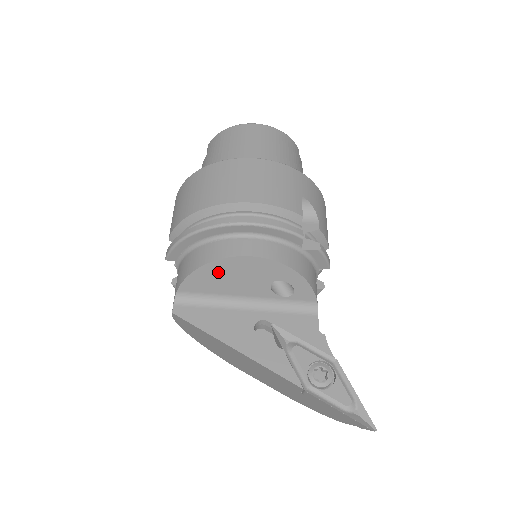
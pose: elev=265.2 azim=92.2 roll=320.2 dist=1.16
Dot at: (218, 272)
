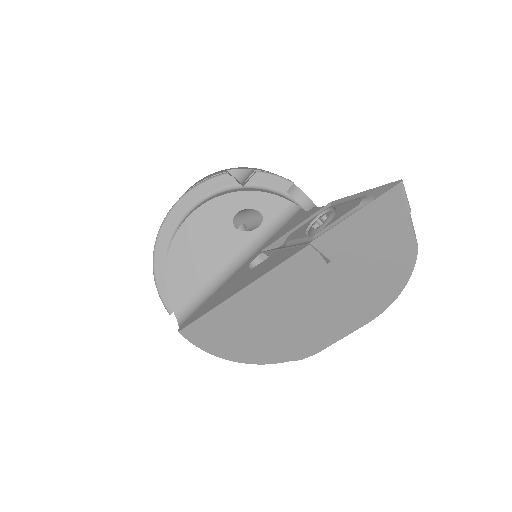
Dot at: (183, 259)
